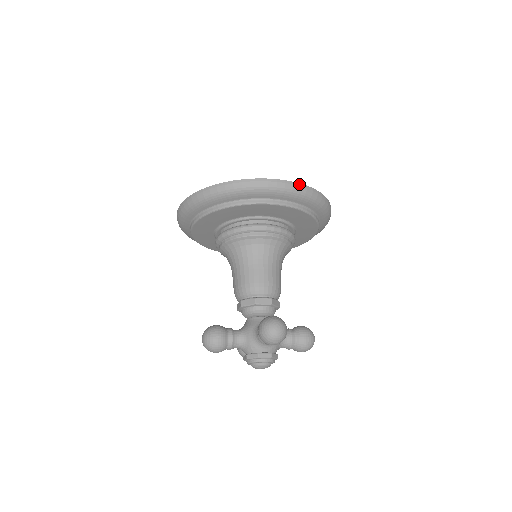
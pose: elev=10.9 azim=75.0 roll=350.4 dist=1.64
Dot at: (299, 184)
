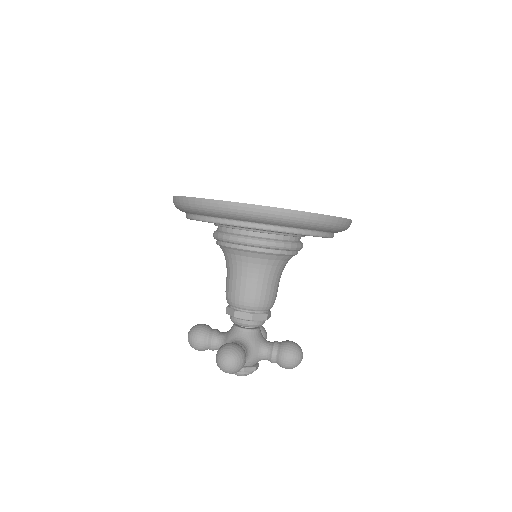
Dot at: (268, 208)
